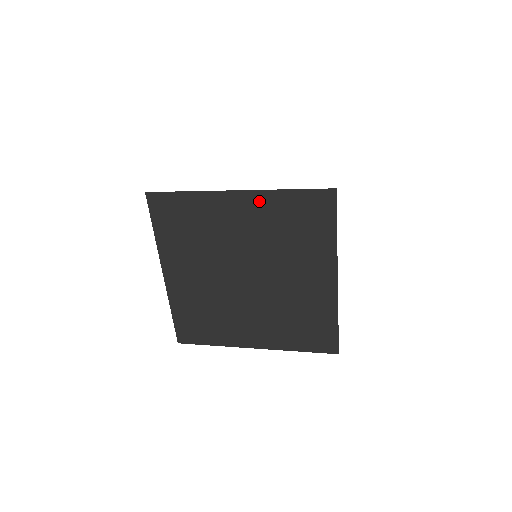
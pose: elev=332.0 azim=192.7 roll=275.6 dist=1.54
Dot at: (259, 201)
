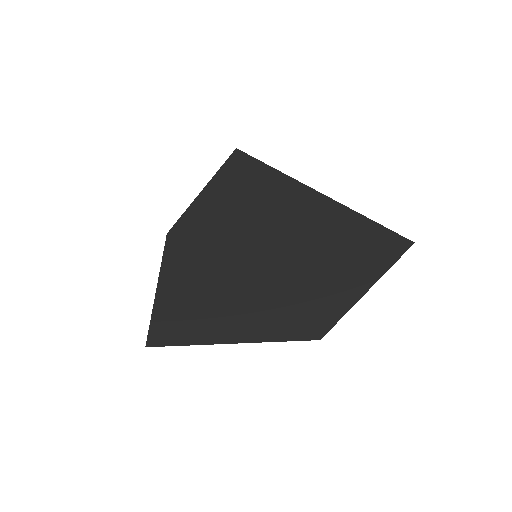
Dot at: (324, 248)
